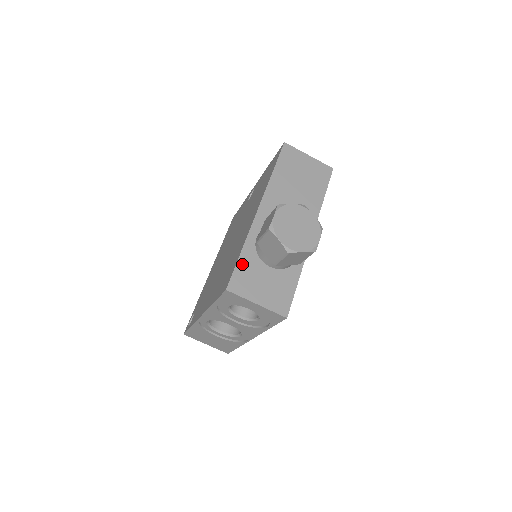
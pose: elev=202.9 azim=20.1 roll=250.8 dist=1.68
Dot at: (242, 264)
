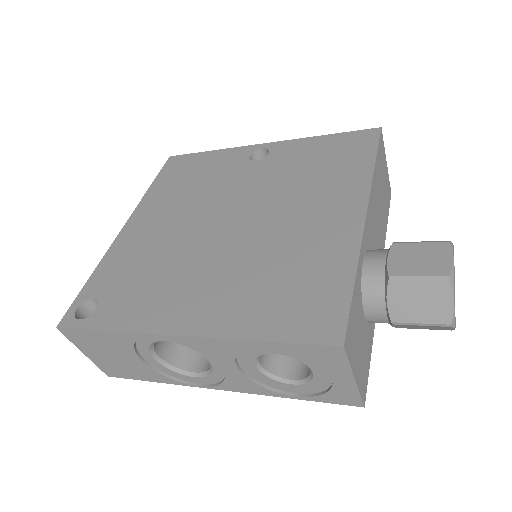
Dot at: (354, 302)
